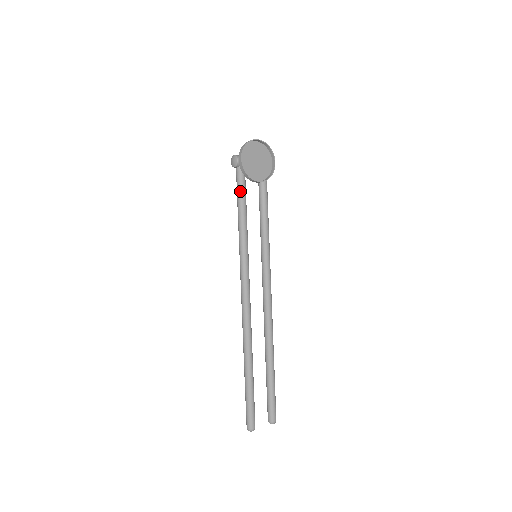
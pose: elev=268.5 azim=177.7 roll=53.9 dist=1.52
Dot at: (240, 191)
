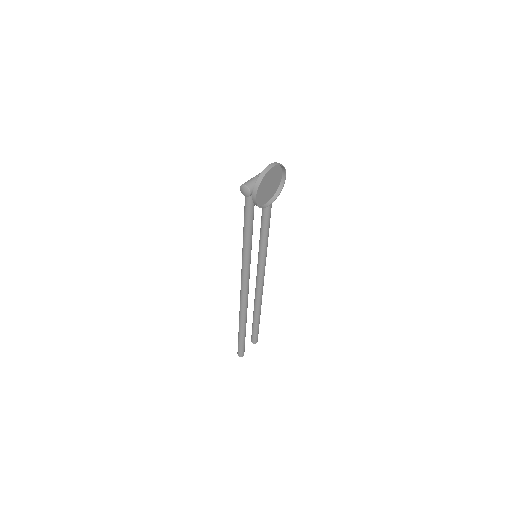
Dot at: (249, 216)
